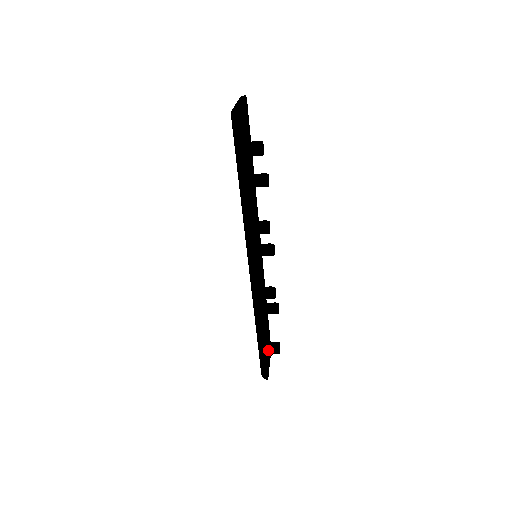
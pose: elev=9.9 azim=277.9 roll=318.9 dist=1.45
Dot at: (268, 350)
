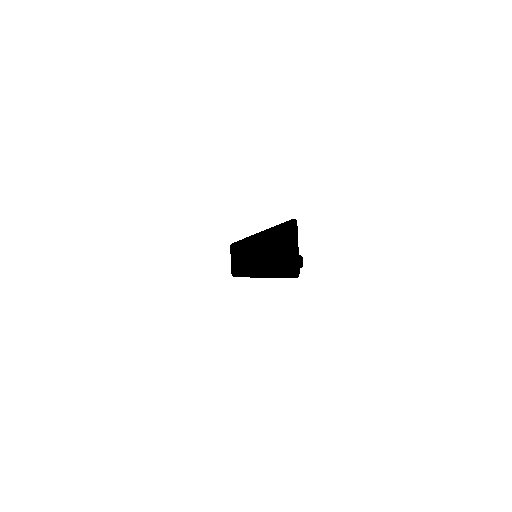
Dot at: occluded
